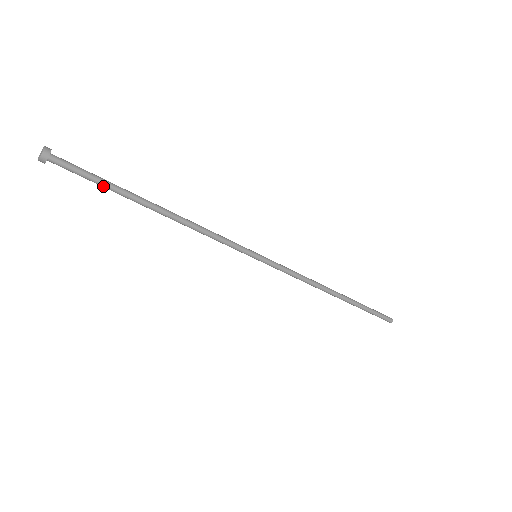
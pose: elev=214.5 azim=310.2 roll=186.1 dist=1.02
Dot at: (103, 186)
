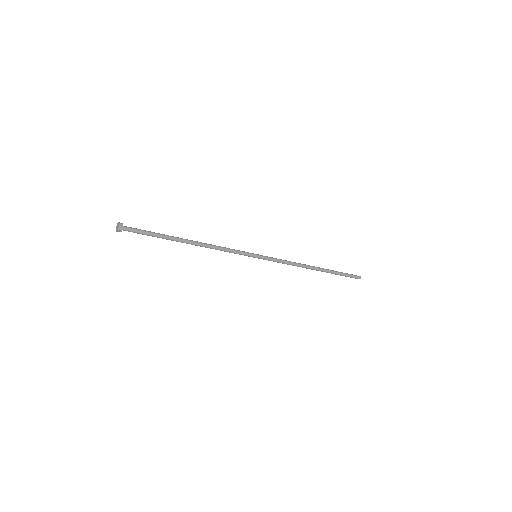
Dot at: (155, 236)
